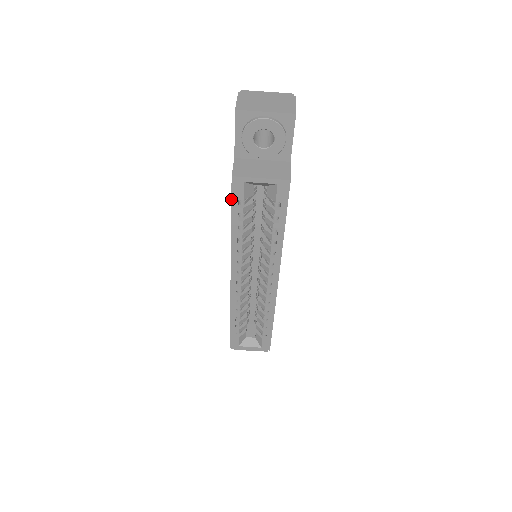
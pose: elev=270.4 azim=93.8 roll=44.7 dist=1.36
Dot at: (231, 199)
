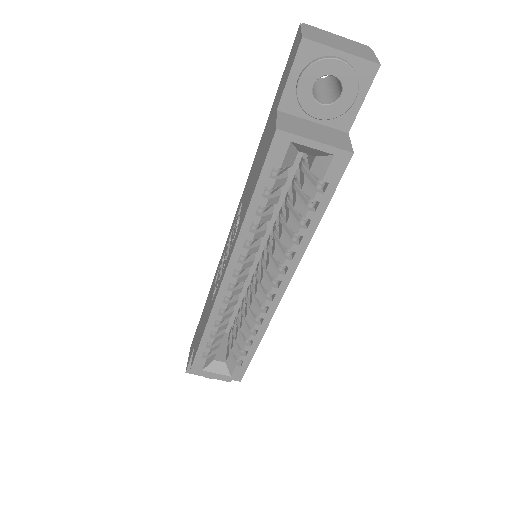
Dot at: (263, 163)
